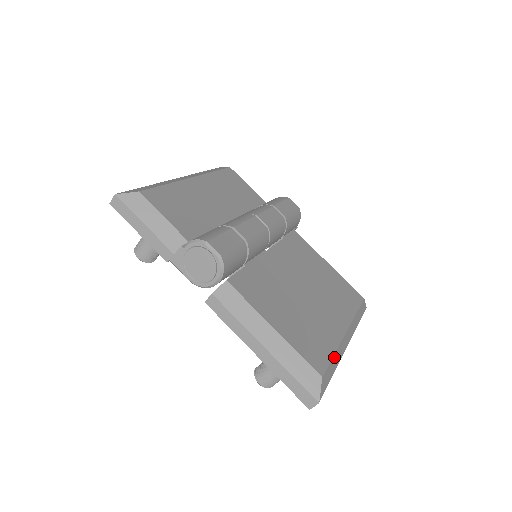
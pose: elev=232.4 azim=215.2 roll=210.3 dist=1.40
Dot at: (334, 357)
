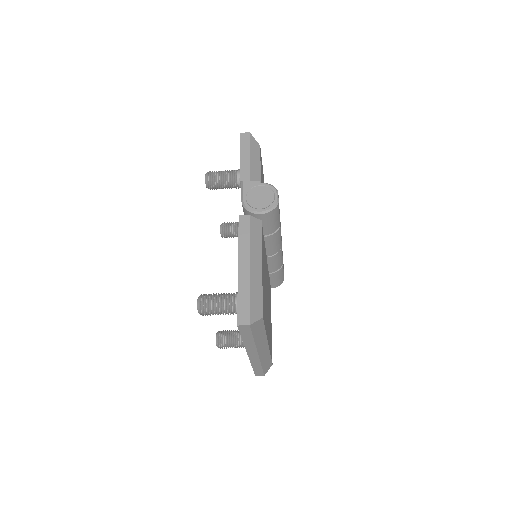
Dot at: (264, 332)
